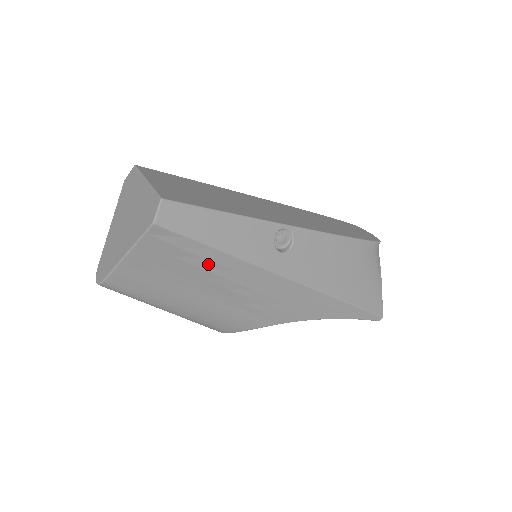
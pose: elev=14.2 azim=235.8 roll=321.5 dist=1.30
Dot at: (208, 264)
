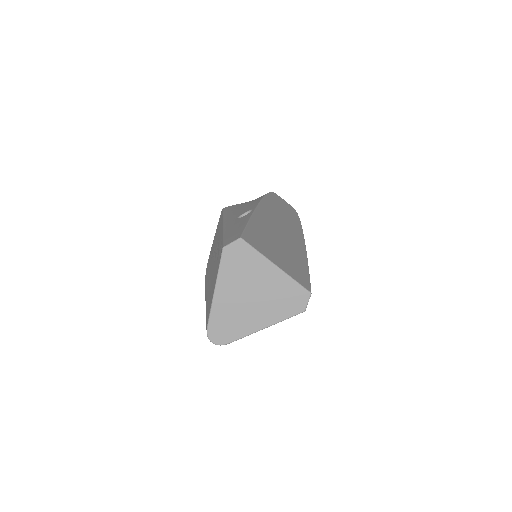
Dot at: occluded
